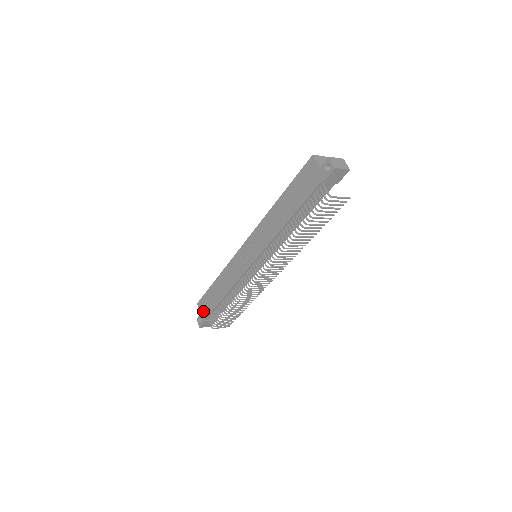
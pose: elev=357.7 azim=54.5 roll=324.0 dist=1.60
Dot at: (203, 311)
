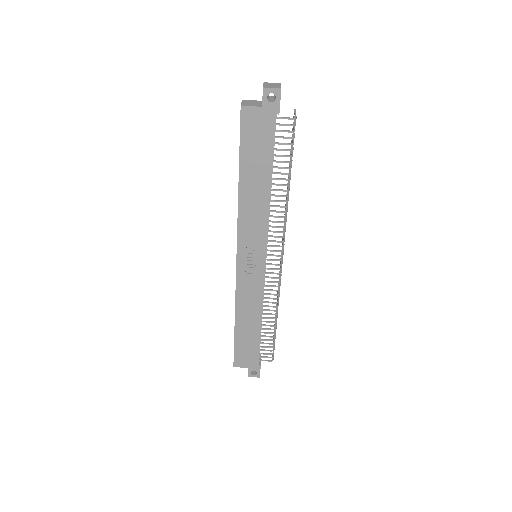
Dot at: (249, 362)
